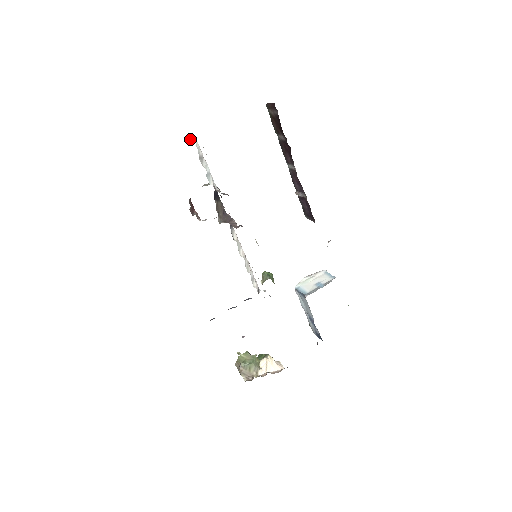
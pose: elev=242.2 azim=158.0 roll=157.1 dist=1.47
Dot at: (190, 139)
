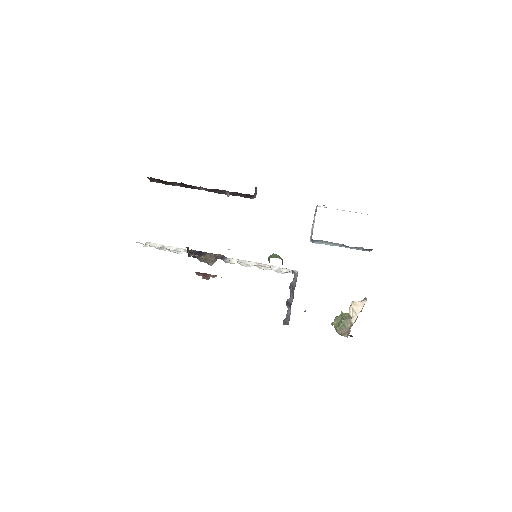
Dot at: occluded
